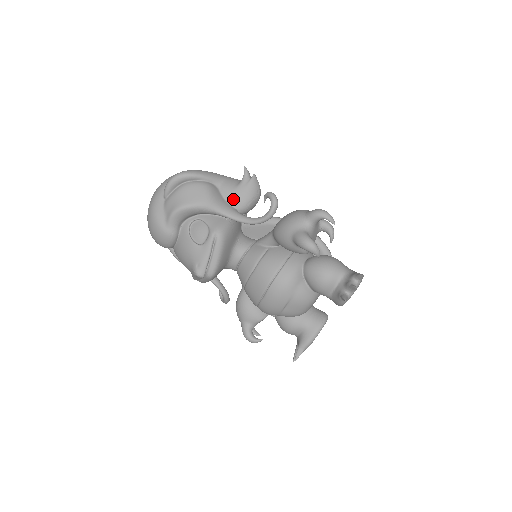
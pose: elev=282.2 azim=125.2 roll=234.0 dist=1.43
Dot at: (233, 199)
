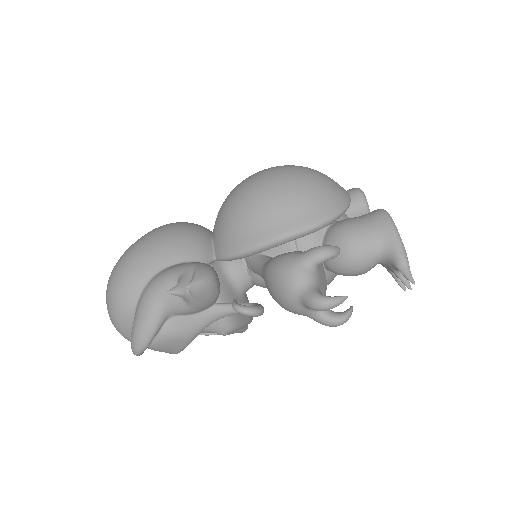
Dot at: (200, 310)
